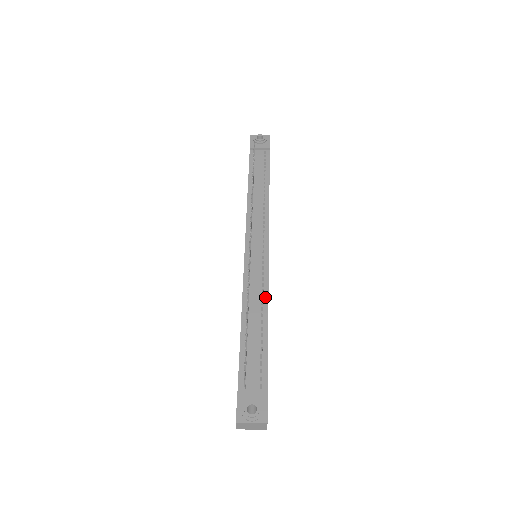
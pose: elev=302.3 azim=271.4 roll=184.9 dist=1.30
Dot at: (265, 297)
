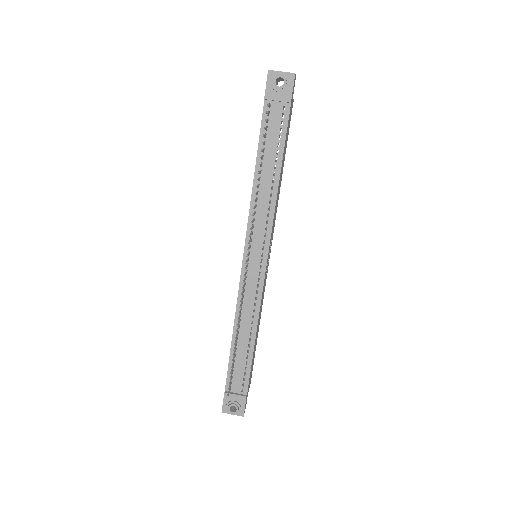
Dot at: (255, 317)
